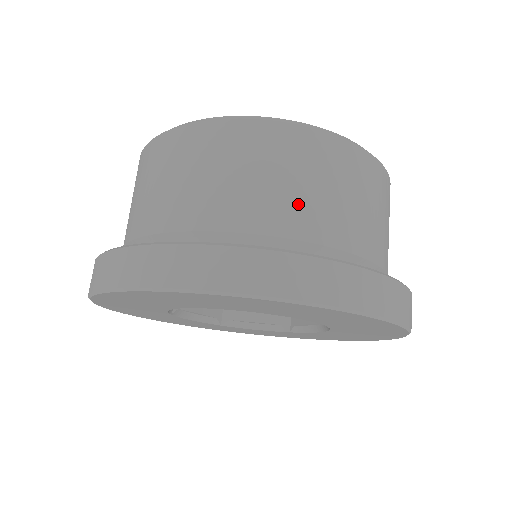
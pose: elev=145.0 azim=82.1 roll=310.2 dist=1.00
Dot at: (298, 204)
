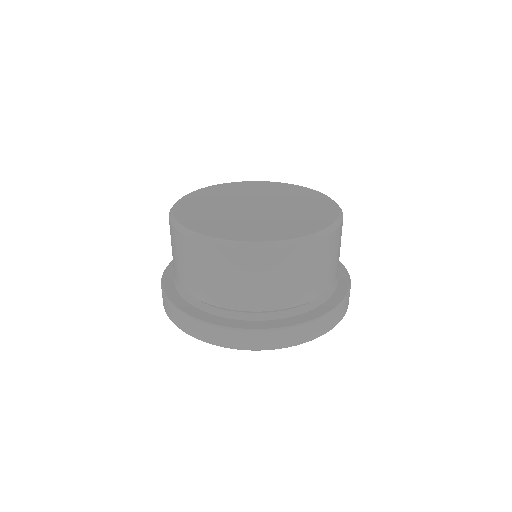
Dot at: (282, 292)
